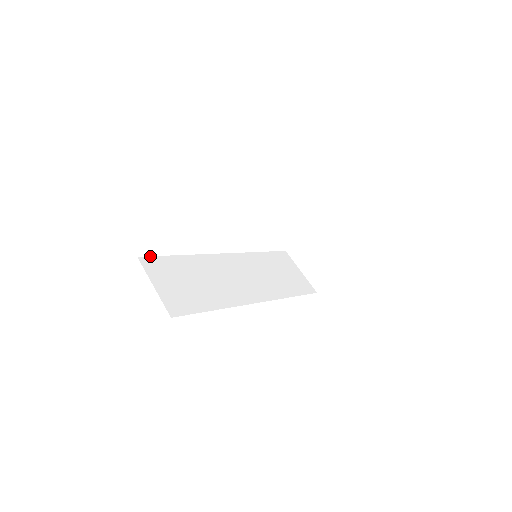
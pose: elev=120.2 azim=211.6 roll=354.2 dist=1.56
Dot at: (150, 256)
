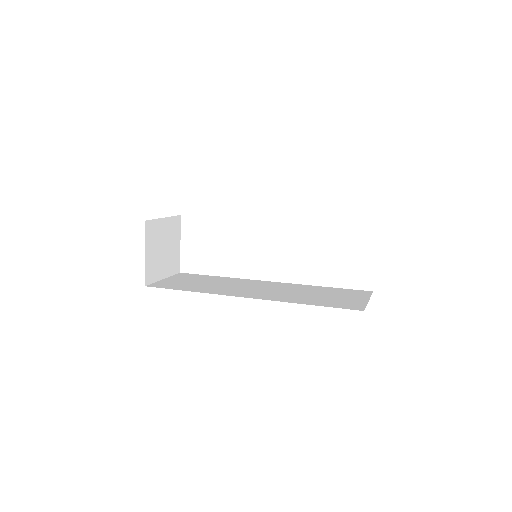
Dot at: (191, 274)
